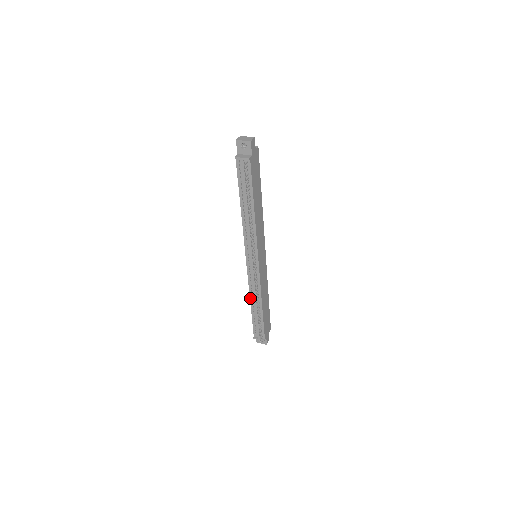
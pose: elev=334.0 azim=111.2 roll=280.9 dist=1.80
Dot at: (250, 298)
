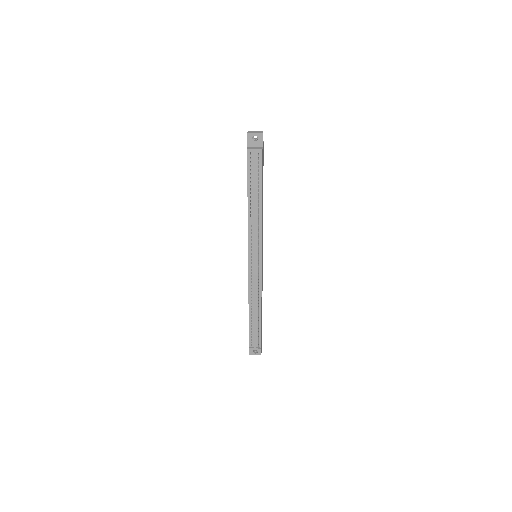
Dot at: (249, 303)
